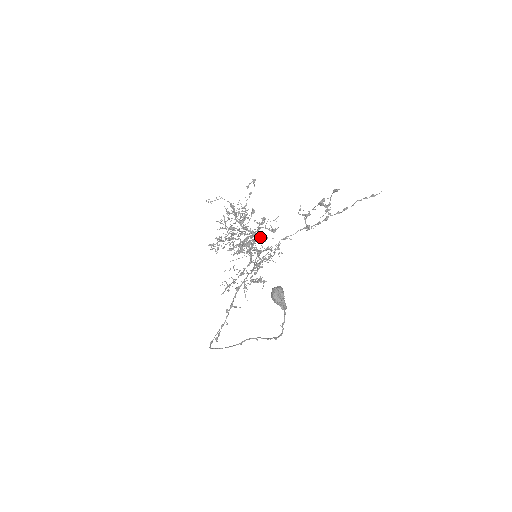
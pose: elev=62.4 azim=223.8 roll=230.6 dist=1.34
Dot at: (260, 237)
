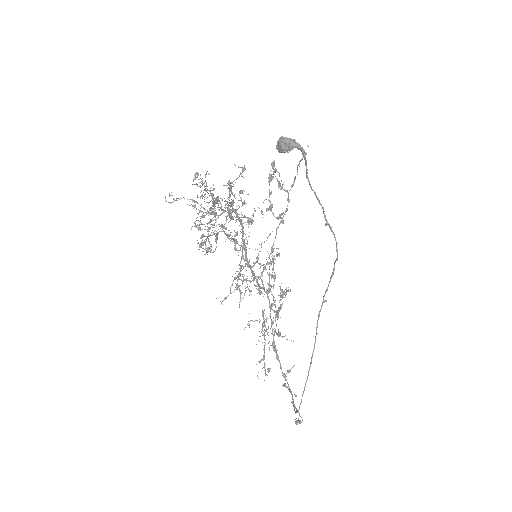
Dot at: occluded
